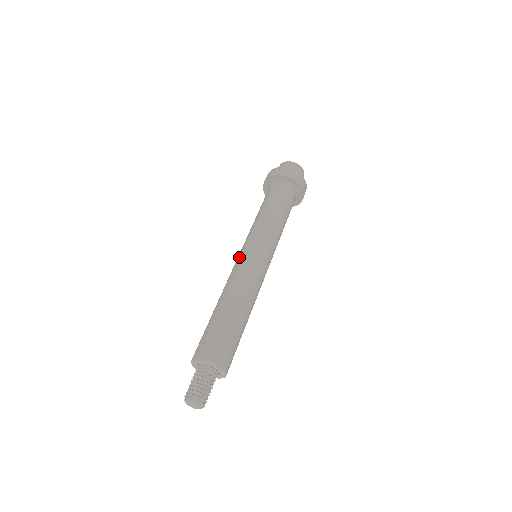
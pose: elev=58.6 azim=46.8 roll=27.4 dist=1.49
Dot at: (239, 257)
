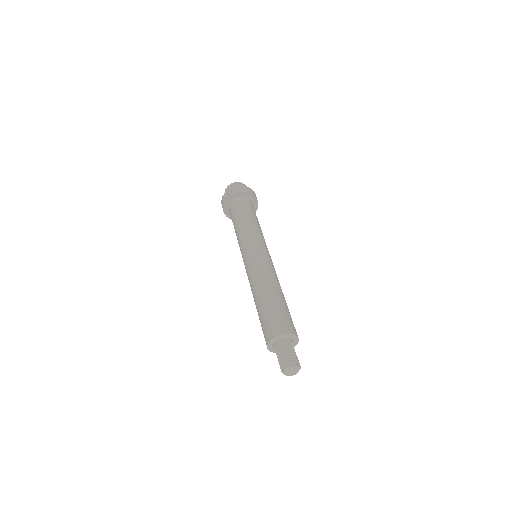
Dot at: (252, 256)
